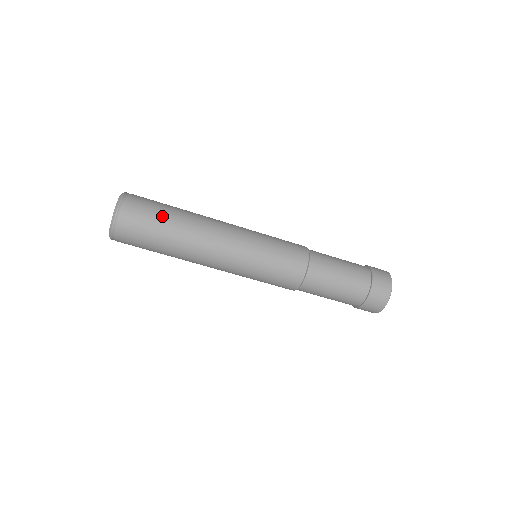
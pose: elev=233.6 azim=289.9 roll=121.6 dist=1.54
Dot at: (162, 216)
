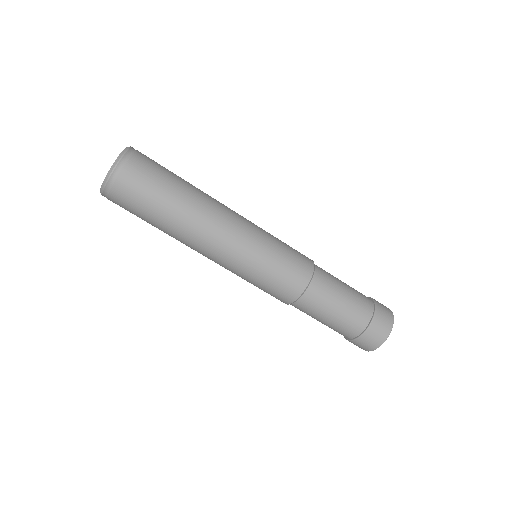
Dot at: (172, 173)
